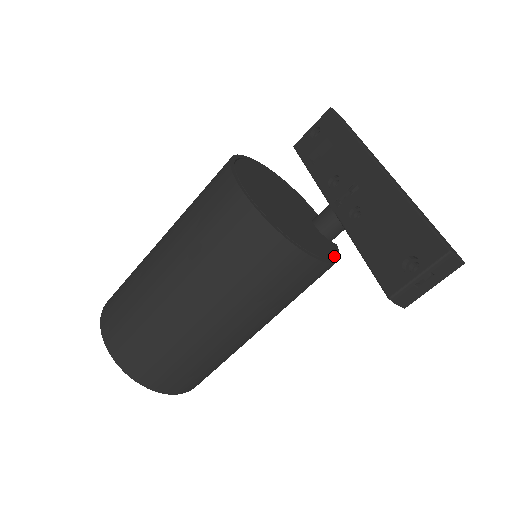
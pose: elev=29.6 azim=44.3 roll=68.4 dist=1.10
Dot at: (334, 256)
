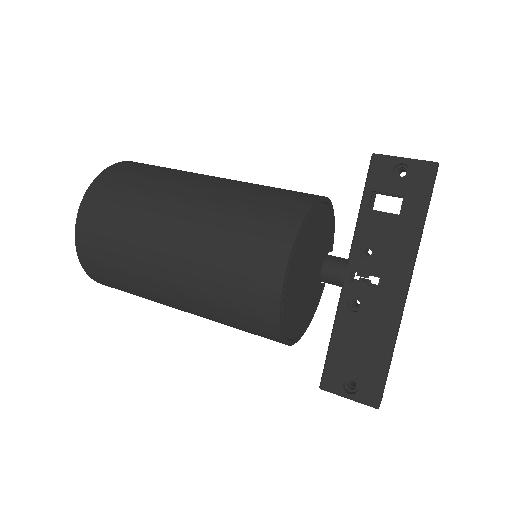
Dot at: (314, 309)
